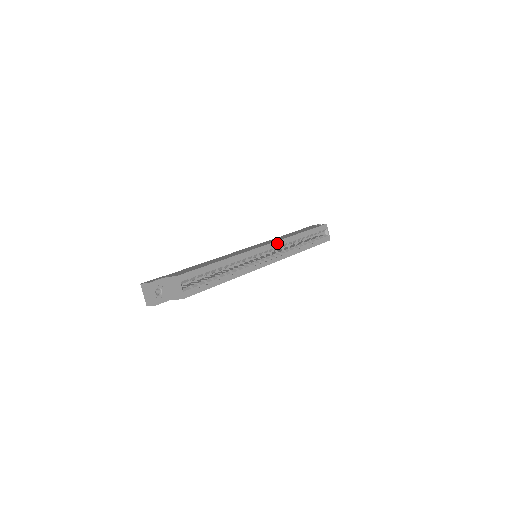
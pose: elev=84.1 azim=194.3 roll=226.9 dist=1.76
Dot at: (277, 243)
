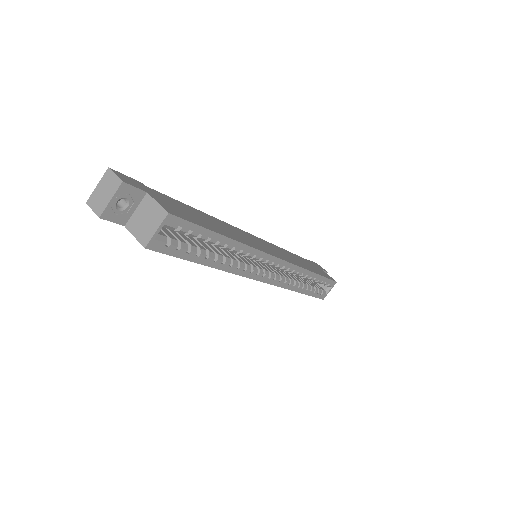
Dot at: (290, 266)
